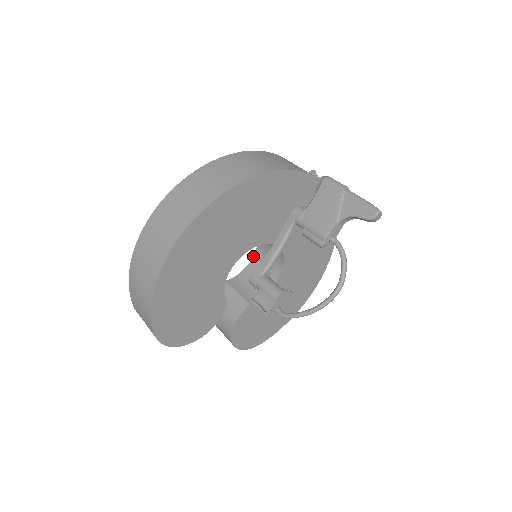
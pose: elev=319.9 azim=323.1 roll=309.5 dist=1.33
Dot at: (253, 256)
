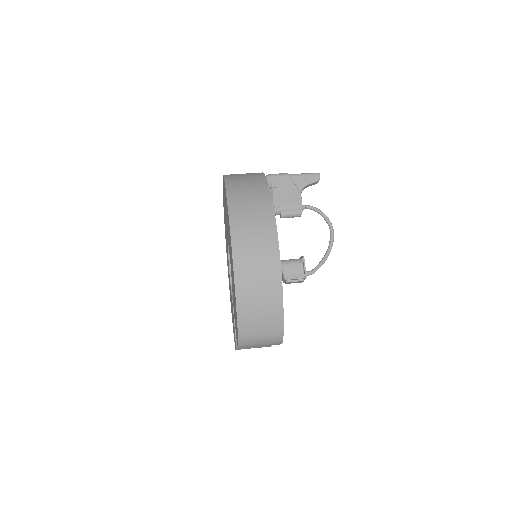
Dot at: (229, 274)
